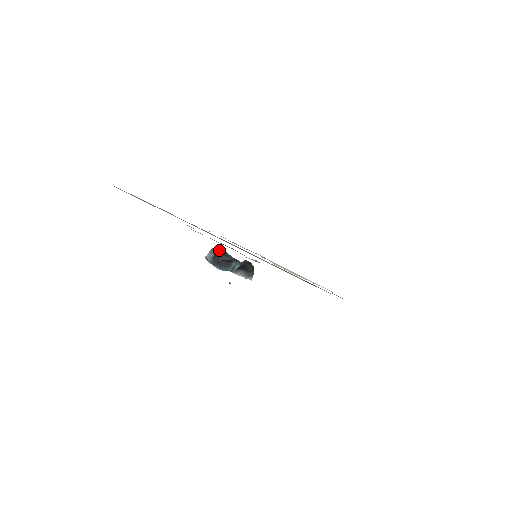
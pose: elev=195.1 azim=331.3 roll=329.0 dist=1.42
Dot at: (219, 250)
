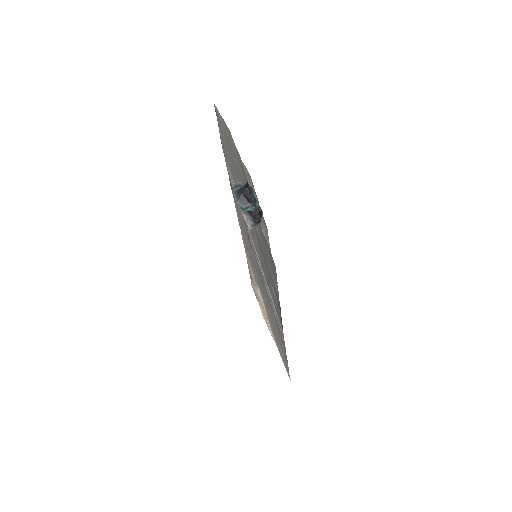
Dot at: (249, 186)
